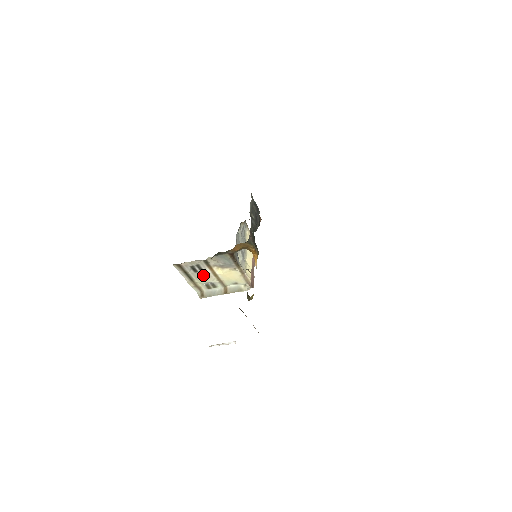
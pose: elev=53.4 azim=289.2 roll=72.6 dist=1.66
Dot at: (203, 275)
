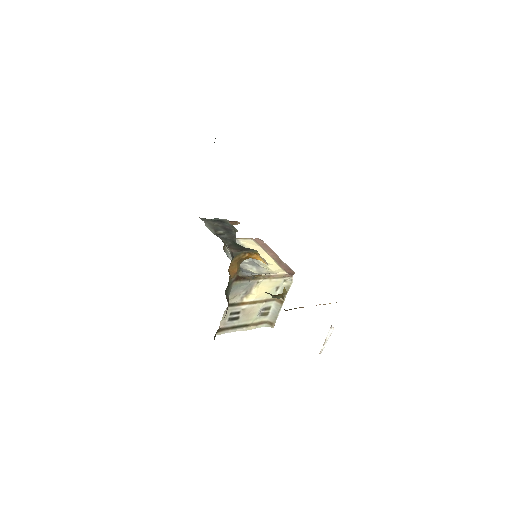
Dot at: (247, 313)
